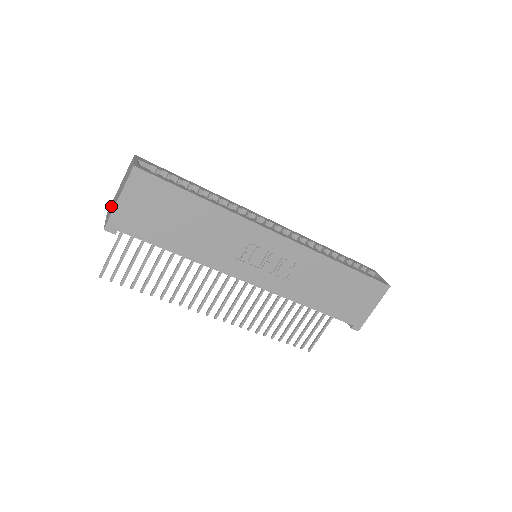
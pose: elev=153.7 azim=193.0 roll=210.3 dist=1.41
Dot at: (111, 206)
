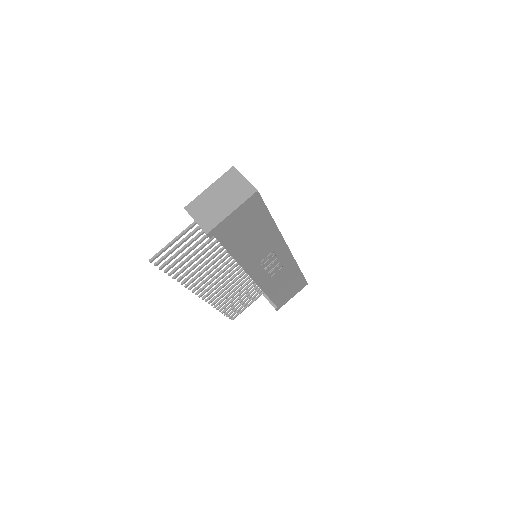
Dot at: (201, 207)
